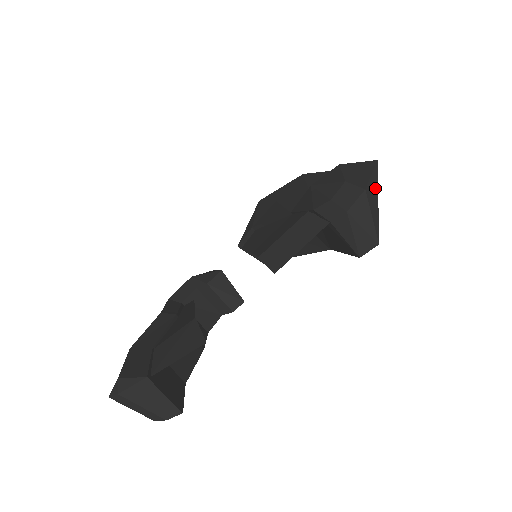
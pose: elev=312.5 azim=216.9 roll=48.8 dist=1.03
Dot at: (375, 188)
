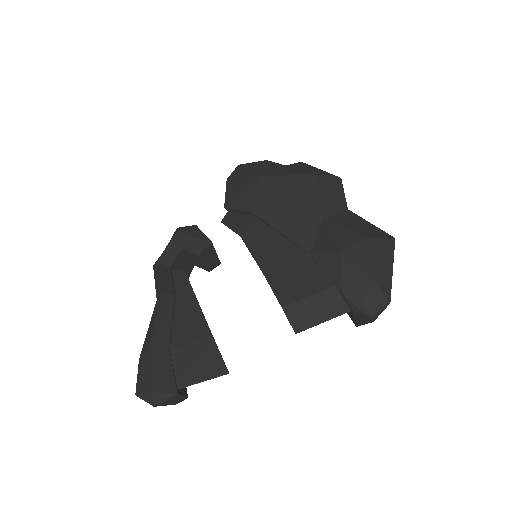
Dot at: occluded
